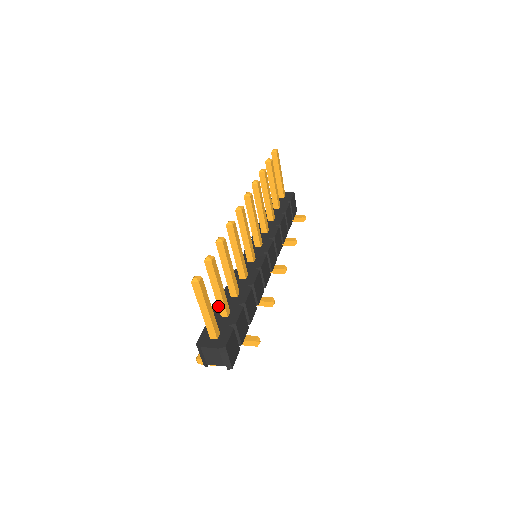
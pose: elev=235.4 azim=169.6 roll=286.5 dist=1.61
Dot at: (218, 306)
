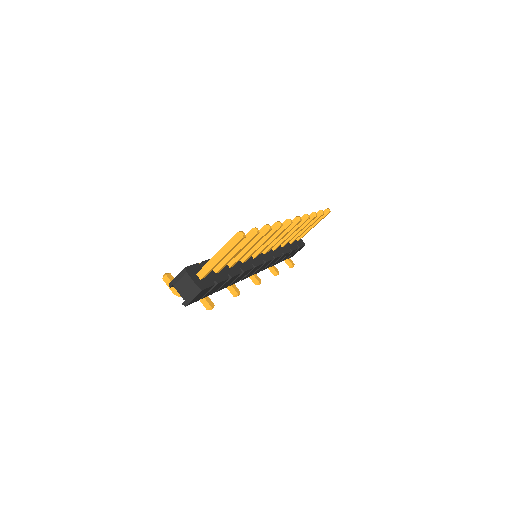
Dot at: occluded
